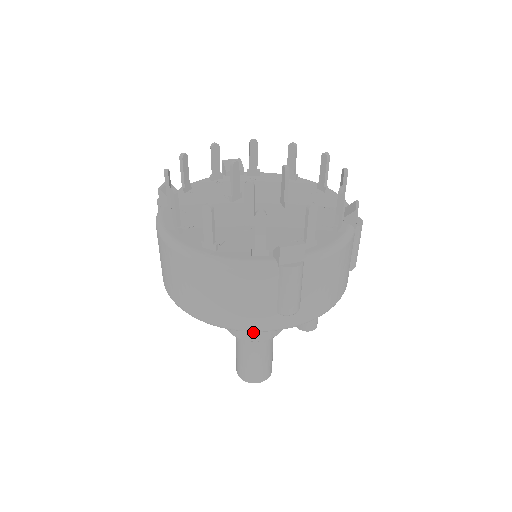
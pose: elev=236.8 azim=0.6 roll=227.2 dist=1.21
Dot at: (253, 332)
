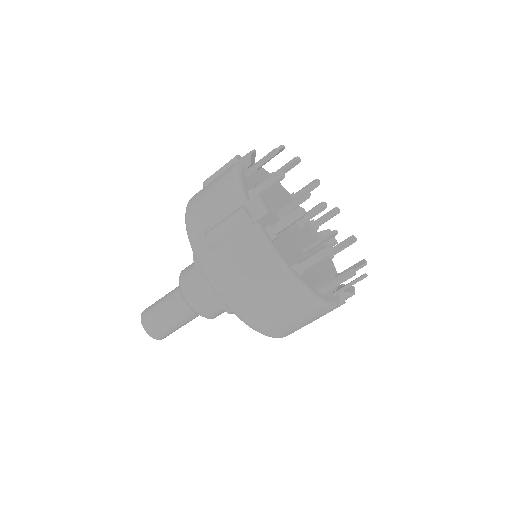
Dot at: occluded
